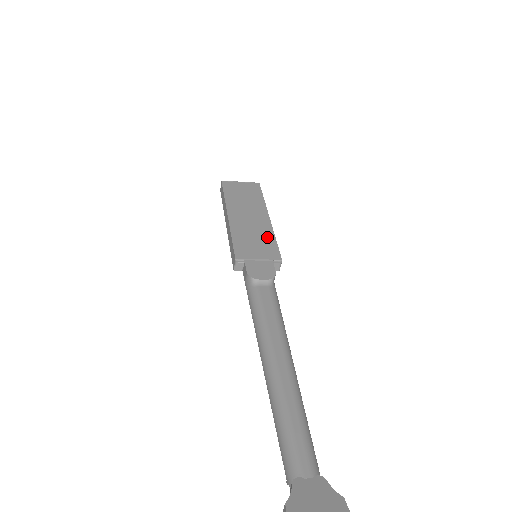
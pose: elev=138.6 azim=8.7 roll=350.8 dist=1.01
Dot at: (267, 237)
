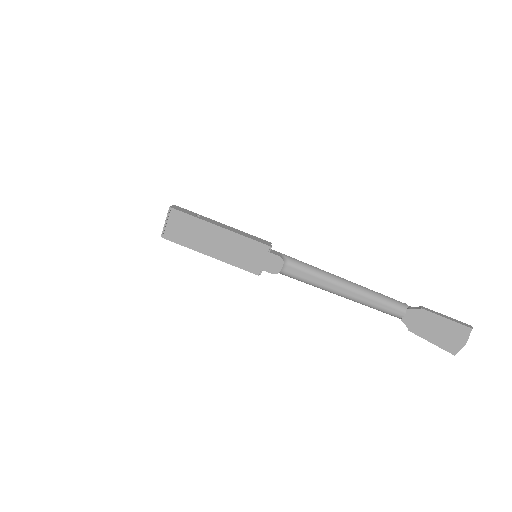
Dot at: (243, 243)
